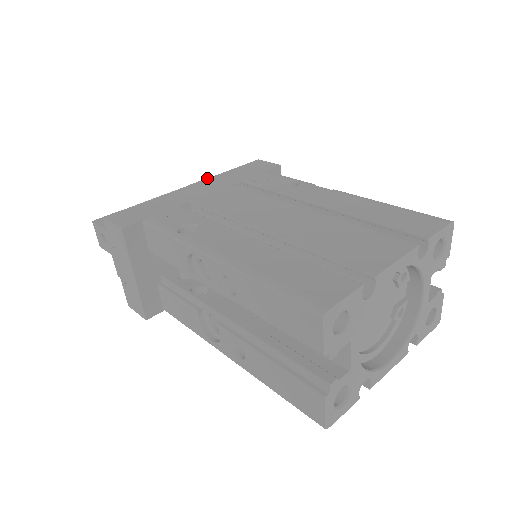
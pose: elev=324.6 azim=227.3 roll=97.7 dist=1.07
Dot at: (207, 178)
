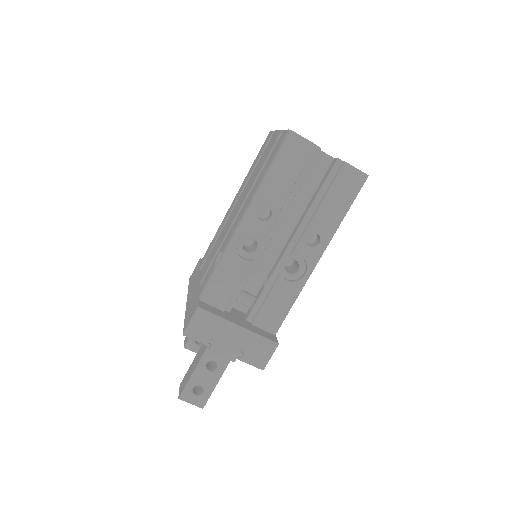
Dot at: (187, 296)
